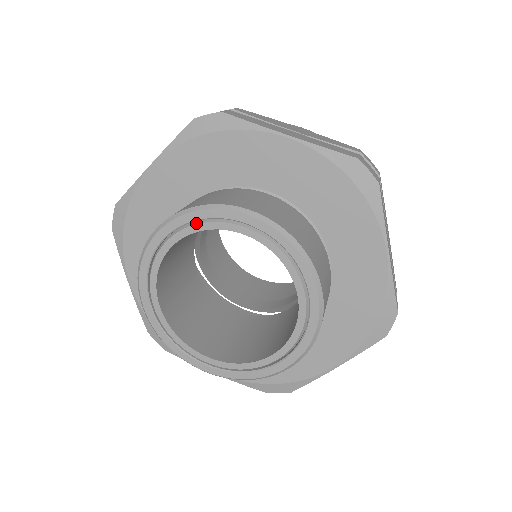
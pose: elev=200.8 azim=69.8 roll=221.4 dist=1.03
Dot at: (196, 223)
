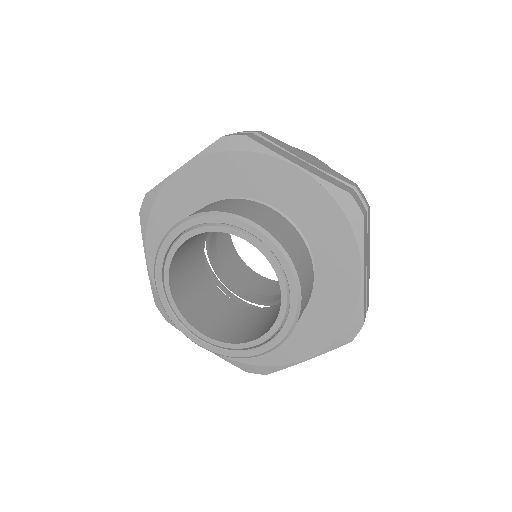
Dot at: (165, 260)
